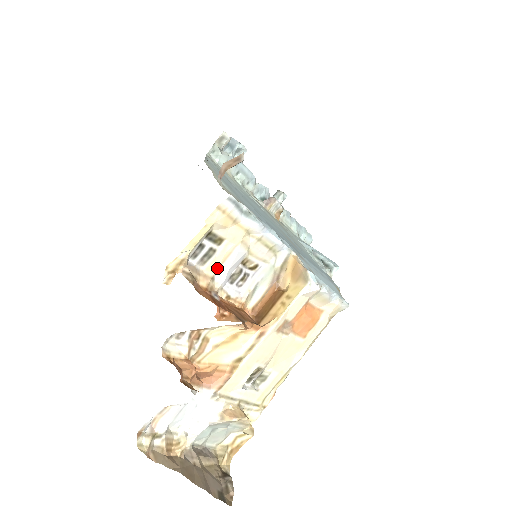
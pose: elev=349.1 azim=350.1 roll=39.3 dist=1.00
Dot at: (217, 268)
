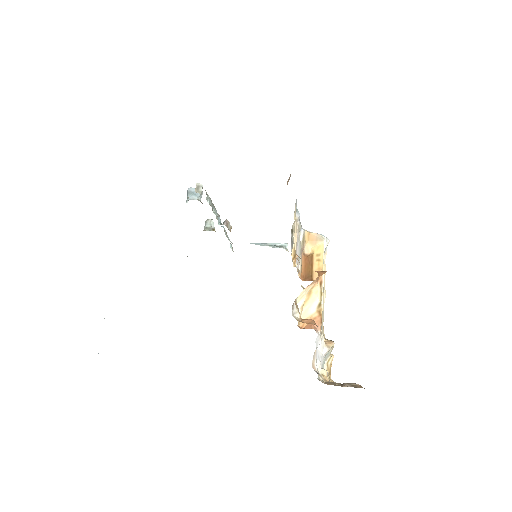
Dot at: (296, 251)
